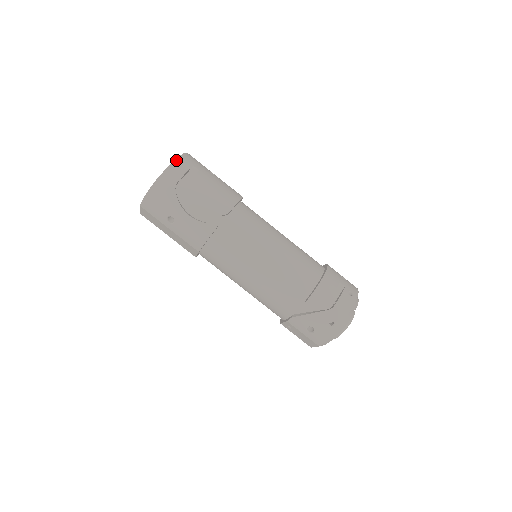
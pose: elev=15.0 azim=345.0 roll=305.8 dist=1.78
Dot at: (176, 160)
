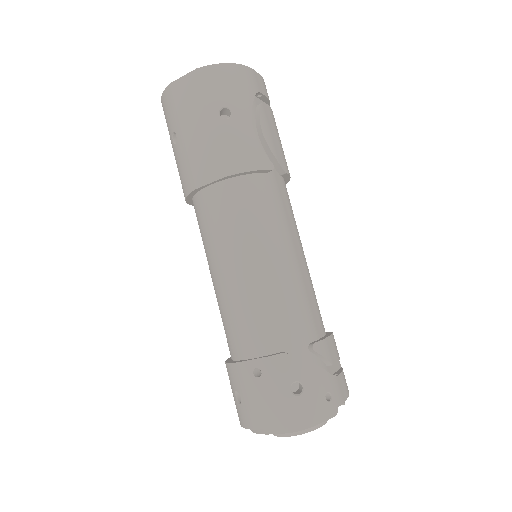
Dot at: occluded
